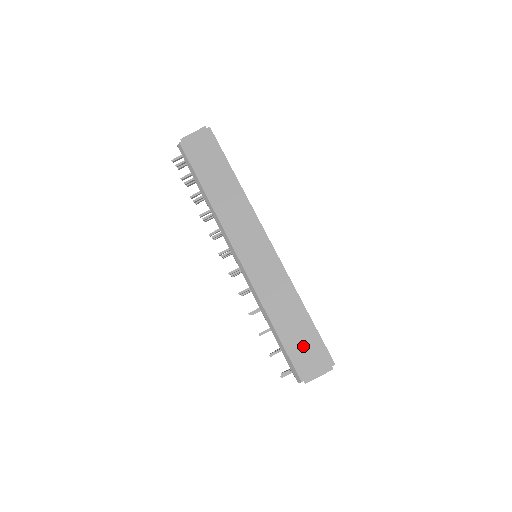
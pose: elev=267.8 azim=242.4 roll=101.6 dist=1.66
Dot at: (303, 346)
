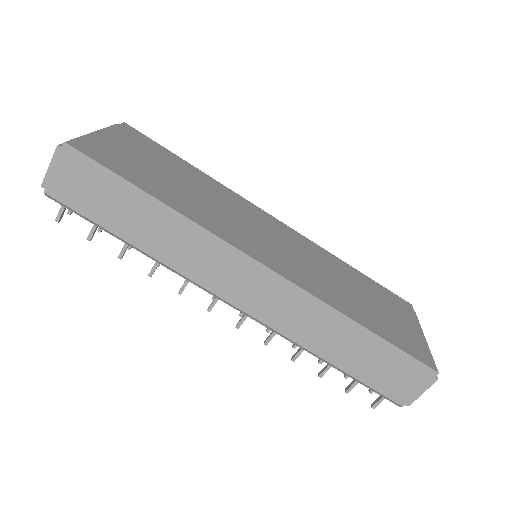
Dot at: (384, 370)
